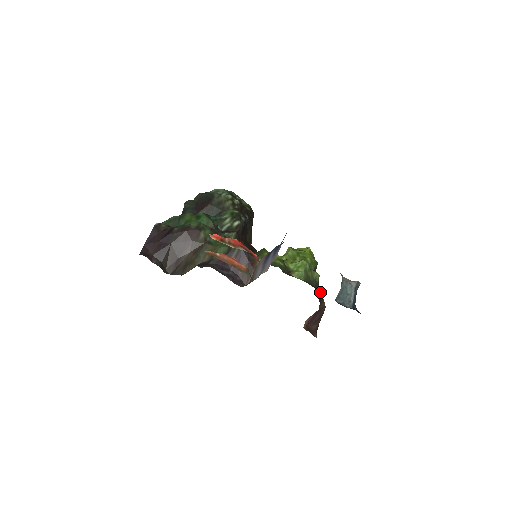
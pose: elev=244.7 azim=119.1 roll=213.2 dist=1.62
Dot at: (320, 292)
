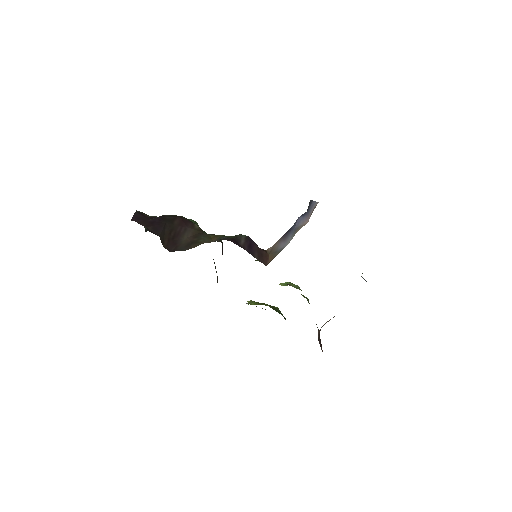
Dot at: occluded
